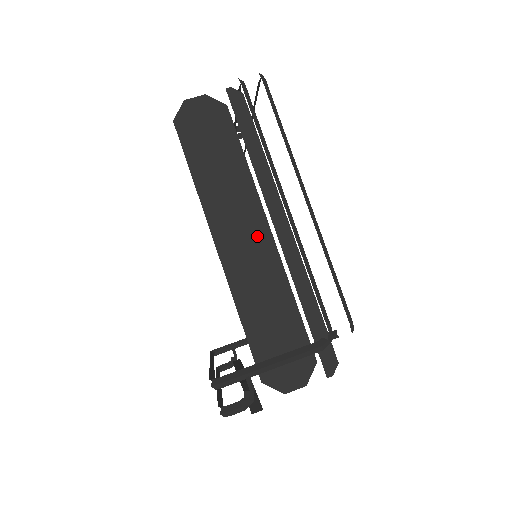
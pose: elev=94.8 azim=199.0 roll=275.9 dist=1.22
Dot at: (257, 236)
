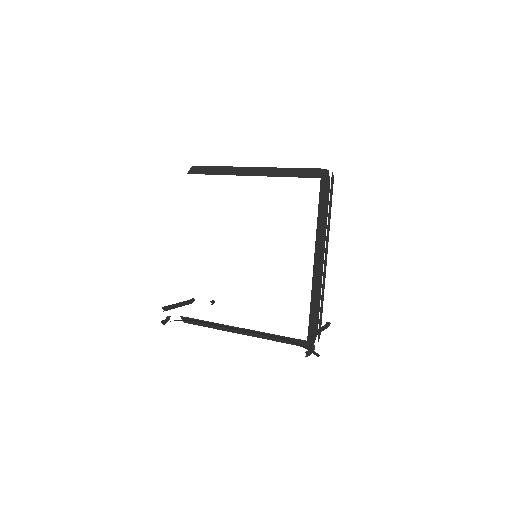
Dot at: (321, 260)
